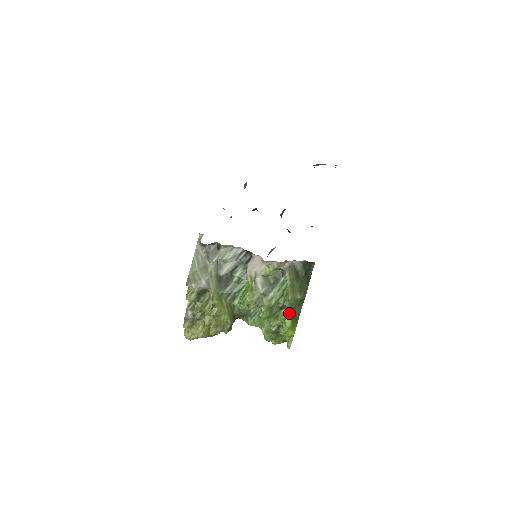
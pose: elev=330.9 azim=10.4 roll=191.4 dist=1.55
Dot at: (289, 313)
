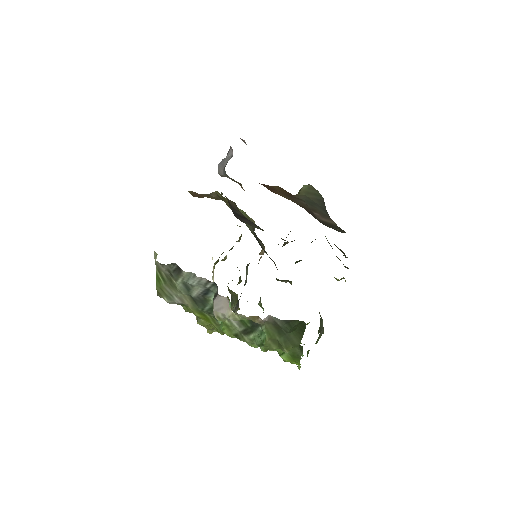
Dot at: occluded
